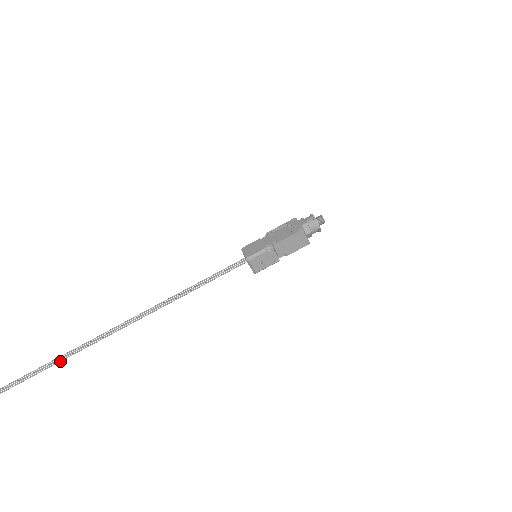
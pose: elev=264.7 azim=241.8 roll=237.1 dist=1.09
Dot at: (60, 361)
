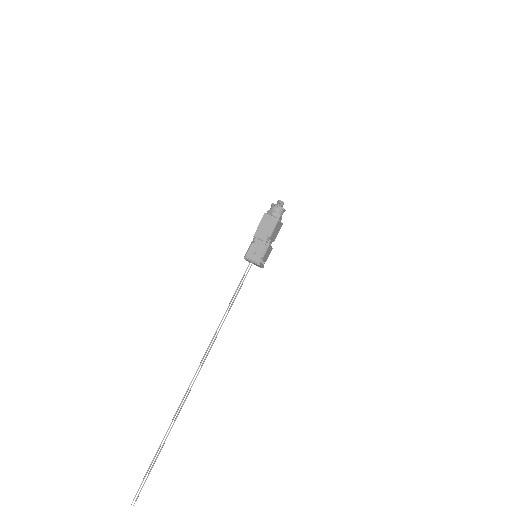
Dot at: (172, 425)
